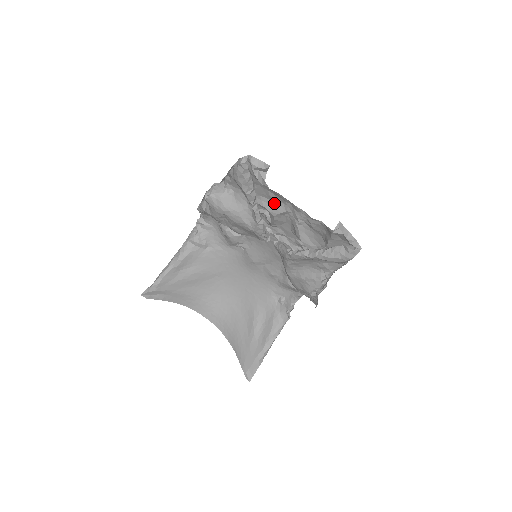
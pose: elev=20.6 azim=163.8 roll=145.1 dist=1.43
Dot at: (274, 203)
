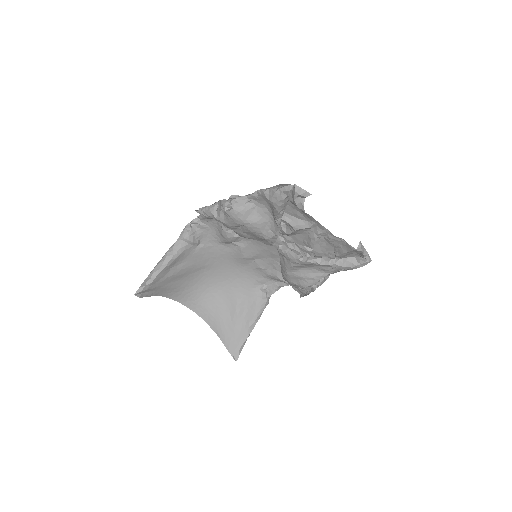
Dot at: (298, 220)
